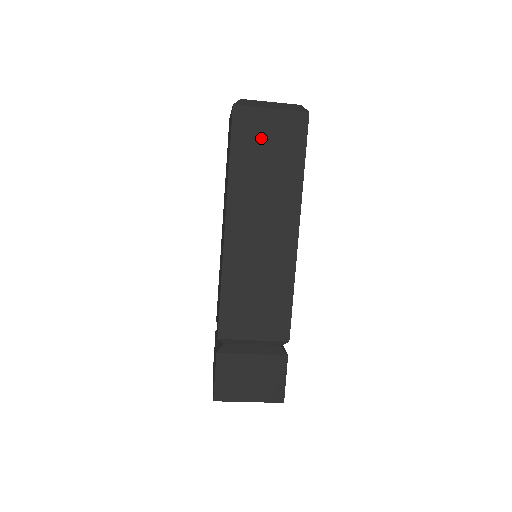
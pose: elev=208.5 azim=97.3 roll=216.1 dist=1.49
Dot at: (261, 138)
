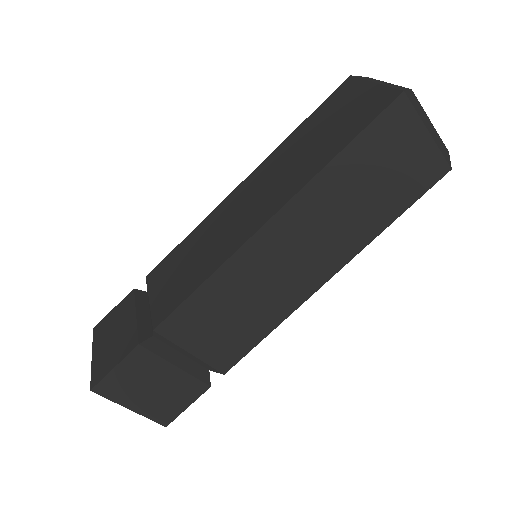
Dot at: (391, 155)
